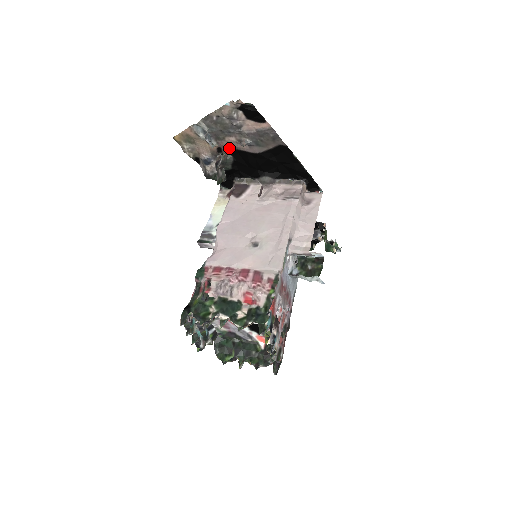
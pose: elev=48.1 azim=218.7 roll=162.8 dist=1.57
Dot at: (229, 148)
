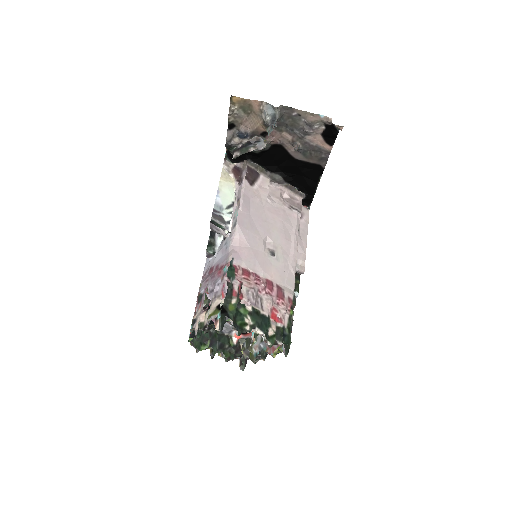
Dot at: (277, 140)
